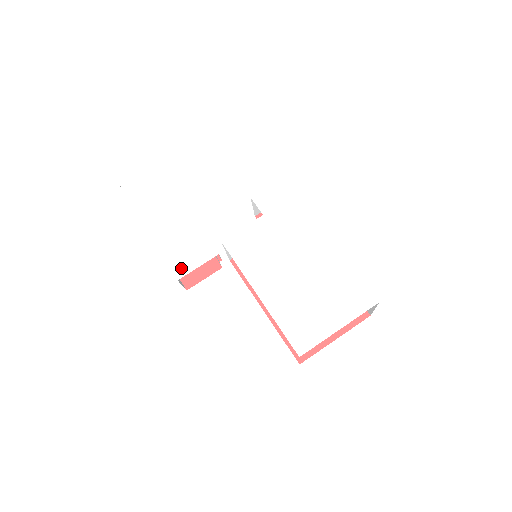
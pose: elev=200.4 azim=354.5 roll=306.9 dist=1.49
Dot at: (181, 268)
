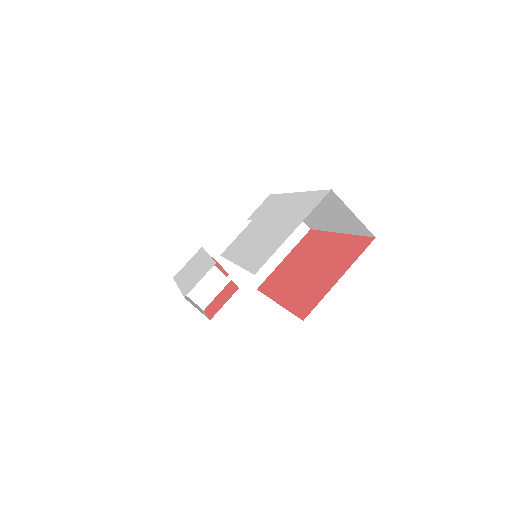
Dot at: (189, 289)
